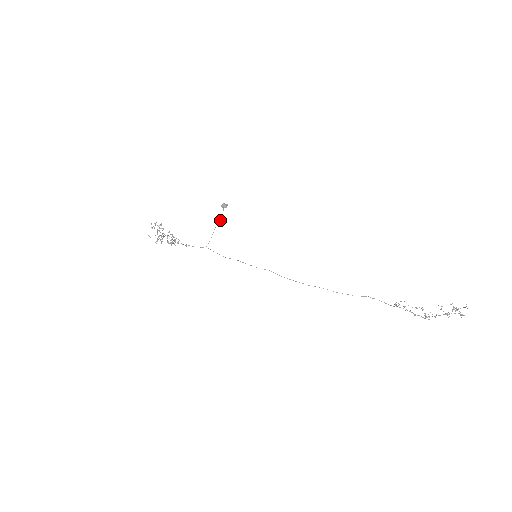
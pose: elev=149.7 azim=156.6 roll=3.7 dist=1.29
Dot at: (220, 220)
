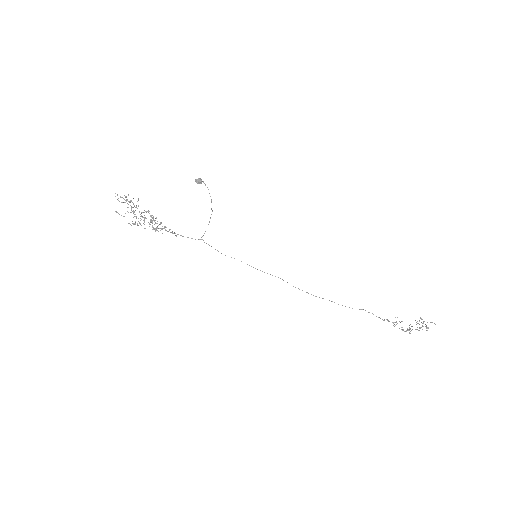
Dot at: occluded
